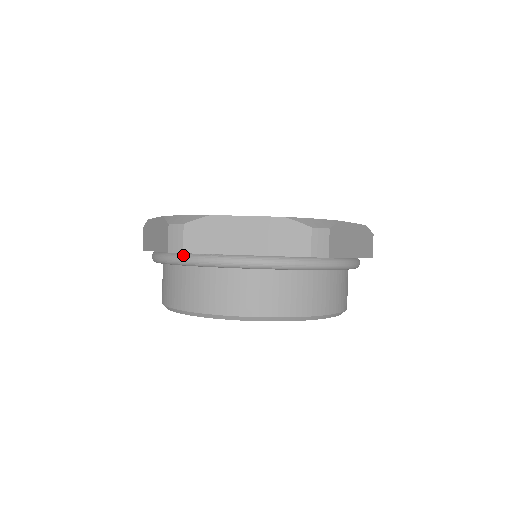
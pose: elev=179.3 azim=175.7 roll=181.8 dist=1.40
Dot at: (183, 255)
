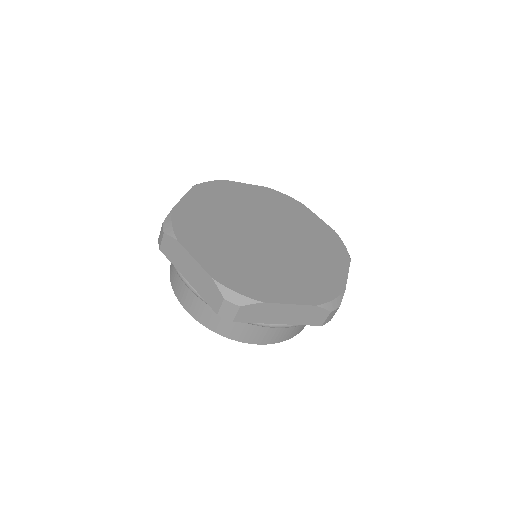
Dot at: occluded
